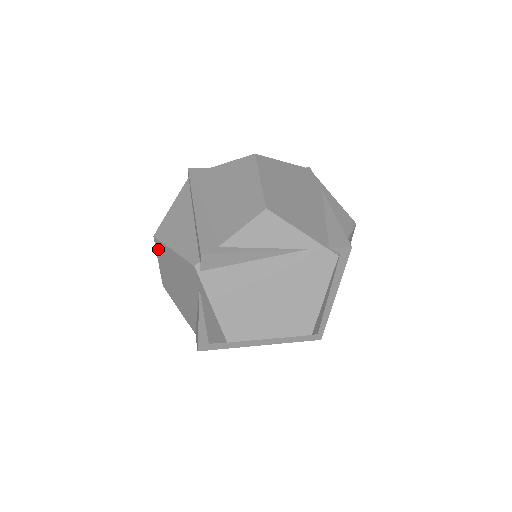
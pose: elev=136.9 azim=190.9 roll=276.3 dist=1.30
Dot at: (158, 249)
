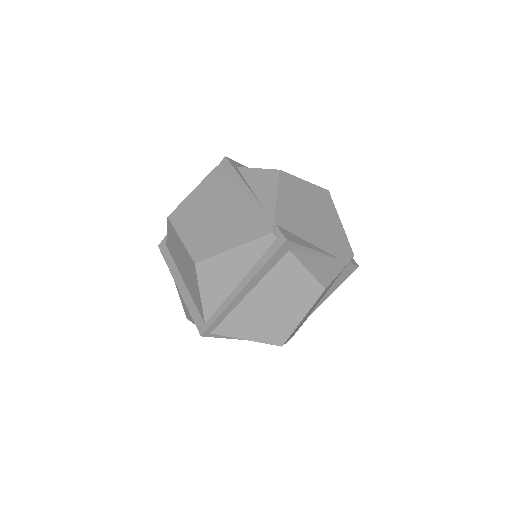
Dot at: occluded
